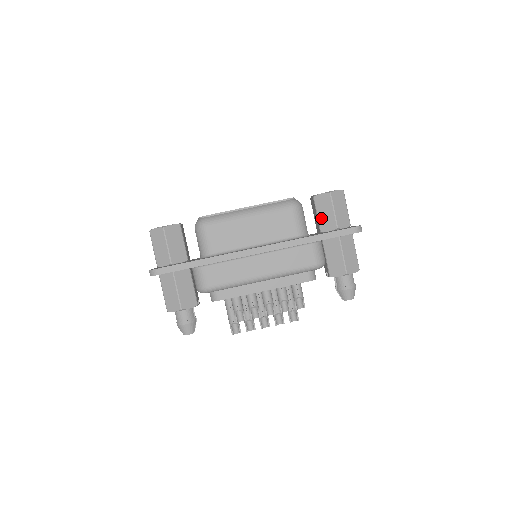
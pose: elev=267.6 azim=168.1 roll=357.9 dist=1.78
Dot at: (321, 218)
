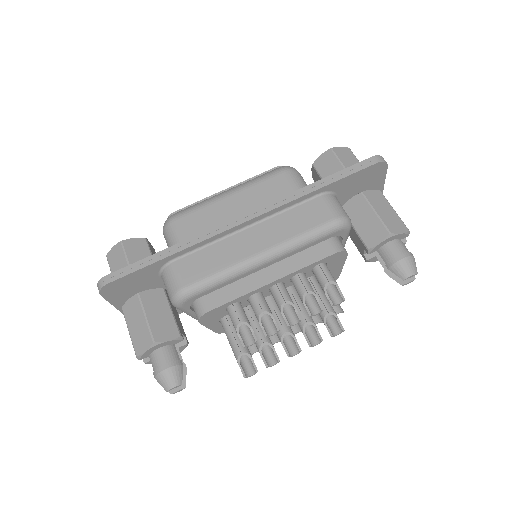
Dot at: occluded
